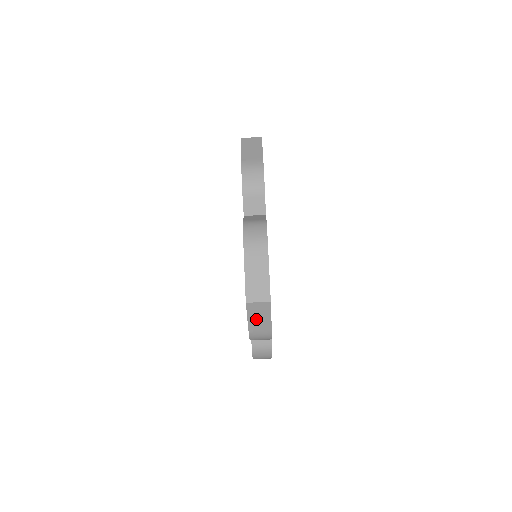
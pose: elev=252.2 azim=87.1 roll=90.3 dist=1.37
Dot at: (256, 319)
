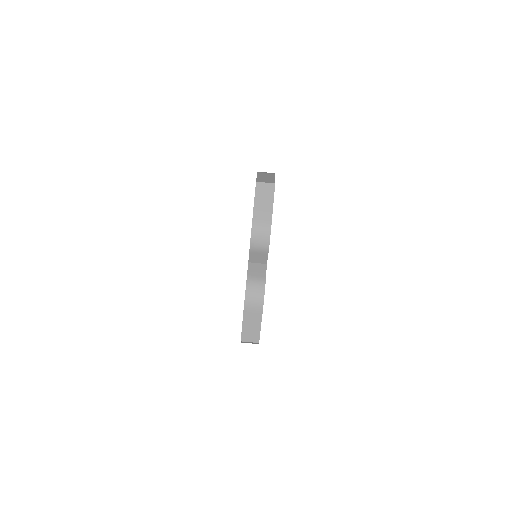
Dot at: (247, 342)
